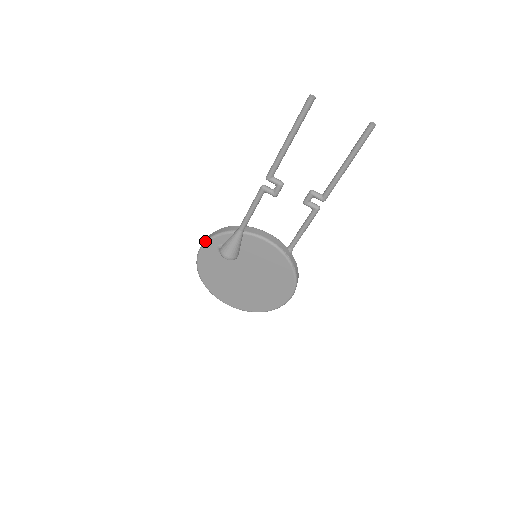
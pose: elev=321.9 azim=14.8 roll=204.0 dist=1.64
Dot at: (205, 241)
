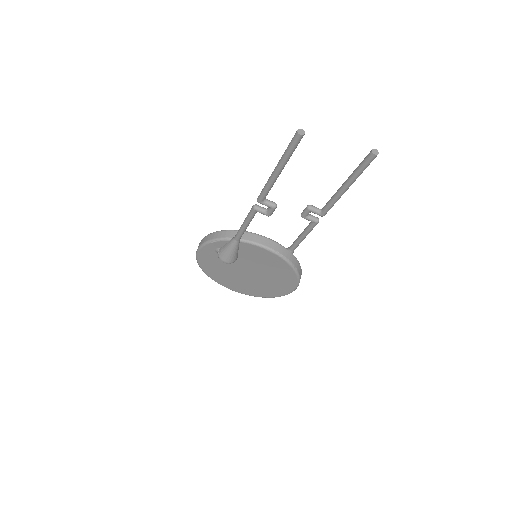
Dot at: (202, 244)
